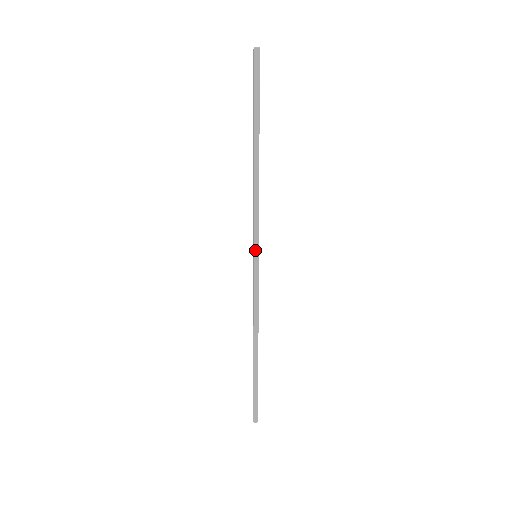
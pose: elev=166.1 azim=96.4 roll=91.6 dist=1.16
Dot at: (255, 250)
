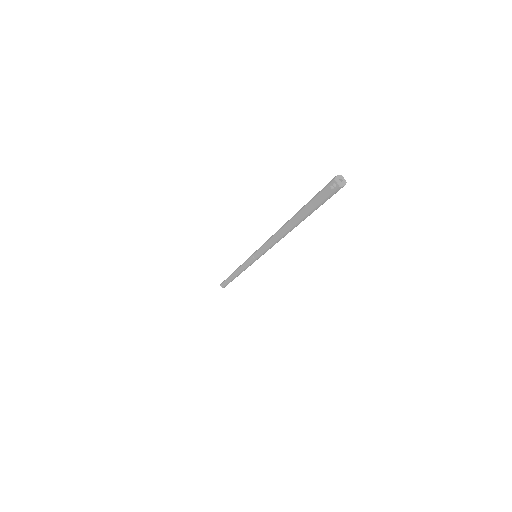
Dot at: occluded
